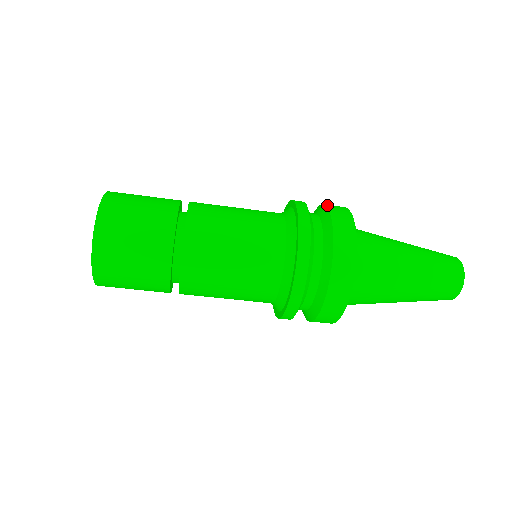
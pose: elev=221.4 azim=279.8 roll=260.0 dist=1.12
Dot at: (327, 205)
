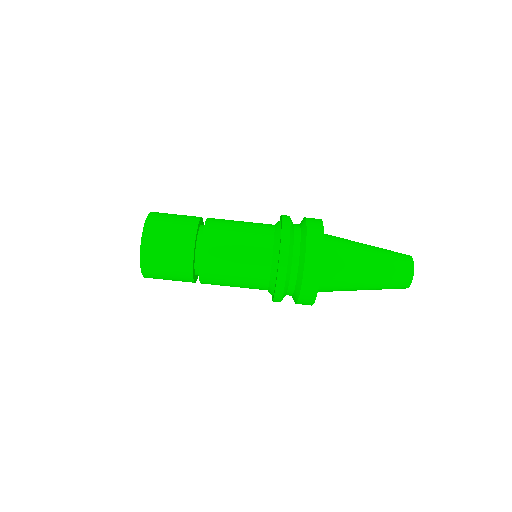
Dot at: occluded
